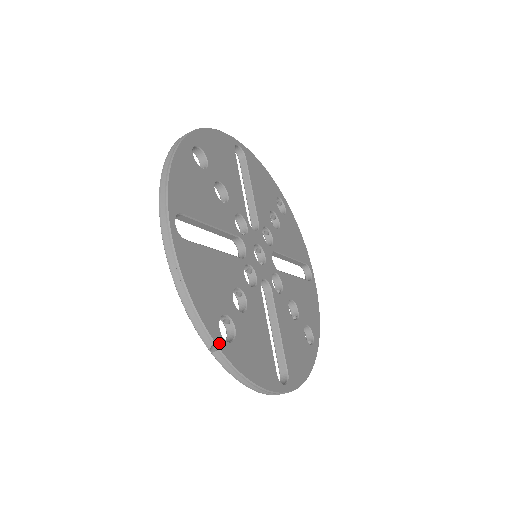
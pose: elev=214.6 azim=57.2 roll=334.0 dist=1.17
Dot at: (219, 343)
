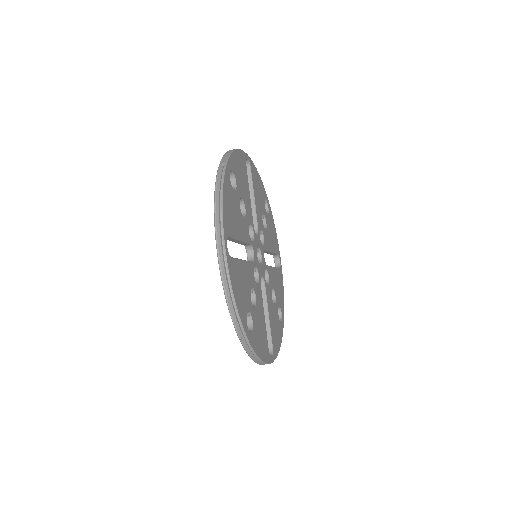
Dot at: (247, 334)
